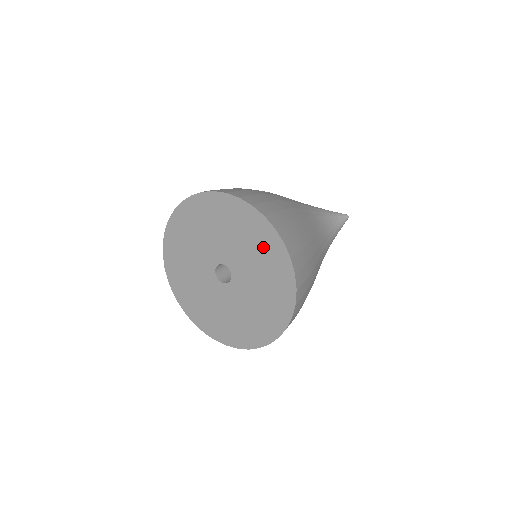
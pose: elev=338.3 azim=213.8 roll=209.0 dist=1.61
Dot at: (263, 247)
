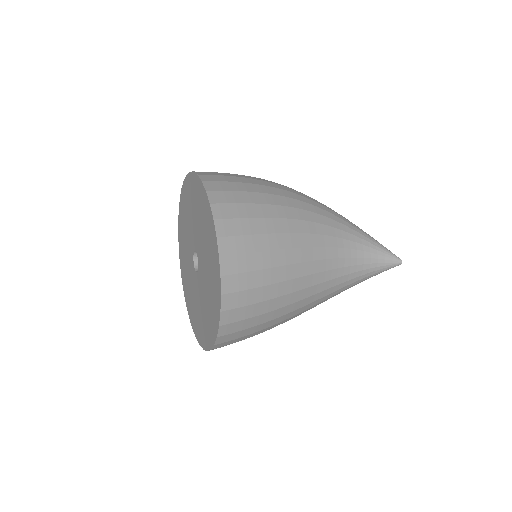
Dot at: (212, 265)
